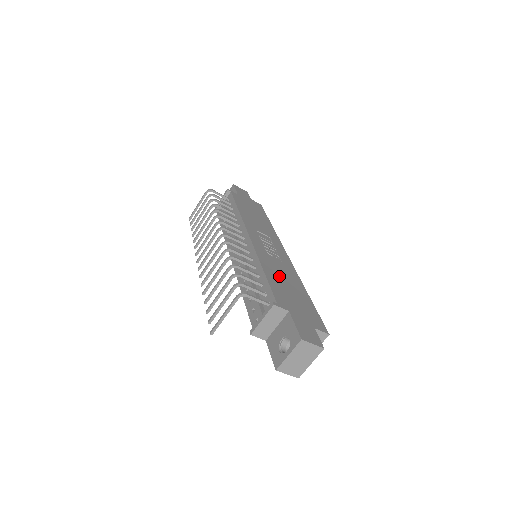
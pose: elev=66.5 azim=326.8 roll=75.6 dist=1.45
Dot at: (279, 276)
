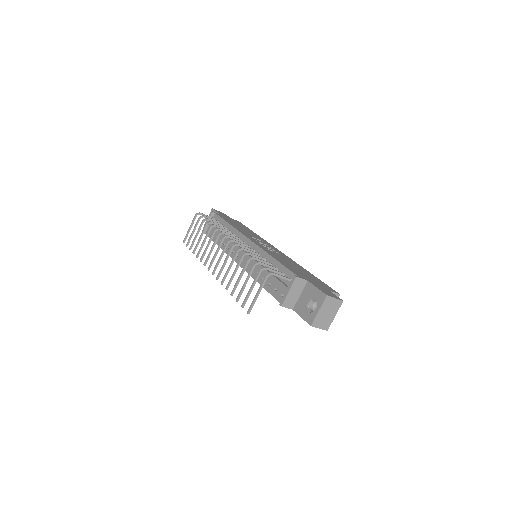
Dot at: (286, 262)
